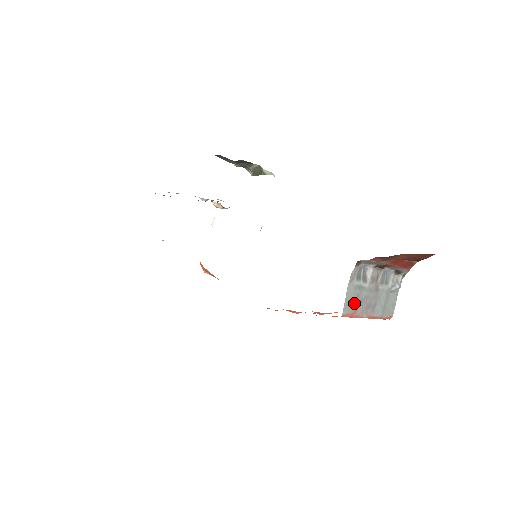
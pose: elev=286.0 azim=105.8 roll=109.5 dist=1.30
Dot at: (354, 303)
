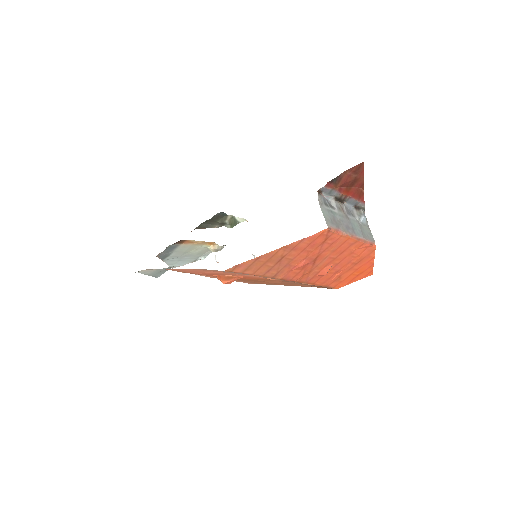
Dot at: (333, 222)
